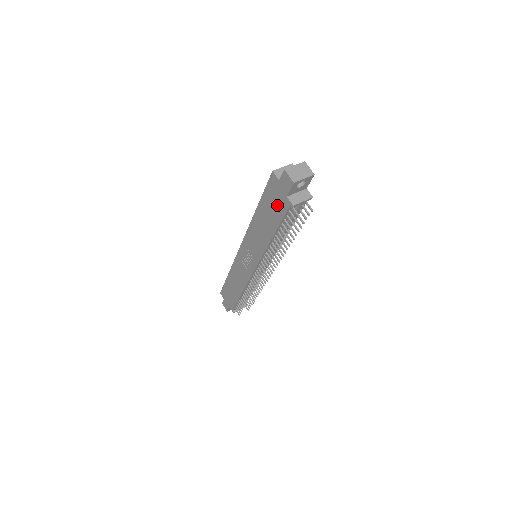
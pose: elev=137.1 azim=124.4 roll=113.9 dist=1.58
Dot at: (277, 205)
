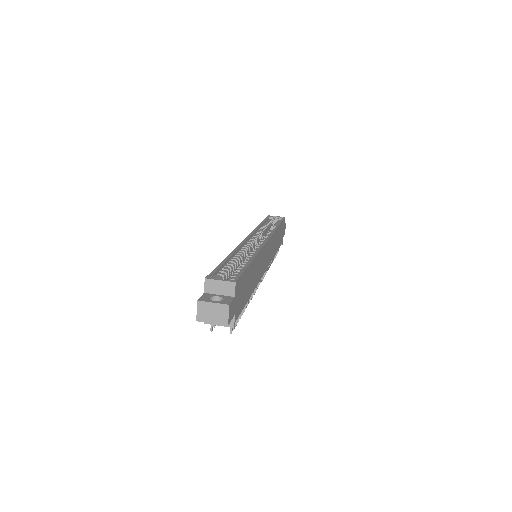
Dot at: occluded
